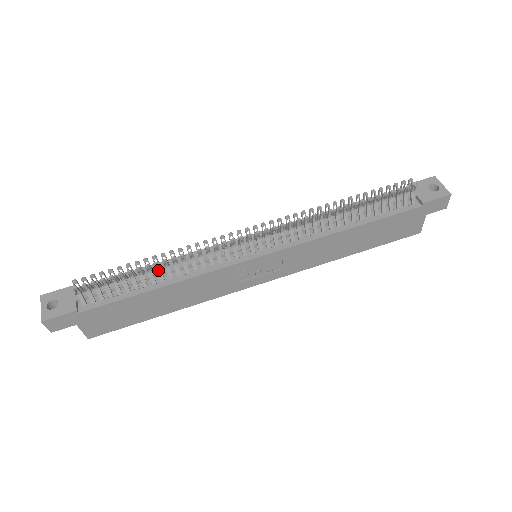
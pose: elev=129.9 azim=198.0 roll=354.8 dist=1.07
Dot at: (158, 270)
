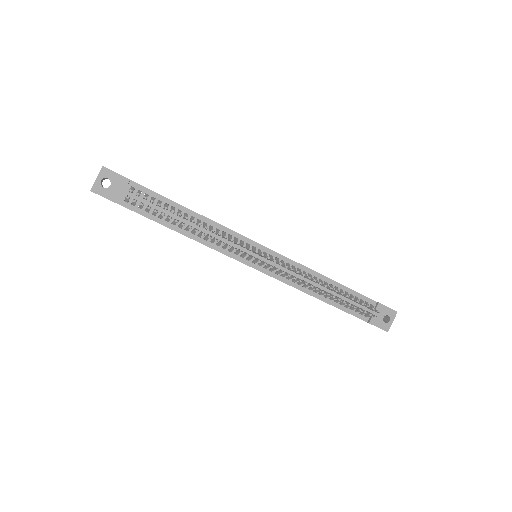
Dot at: occluded
